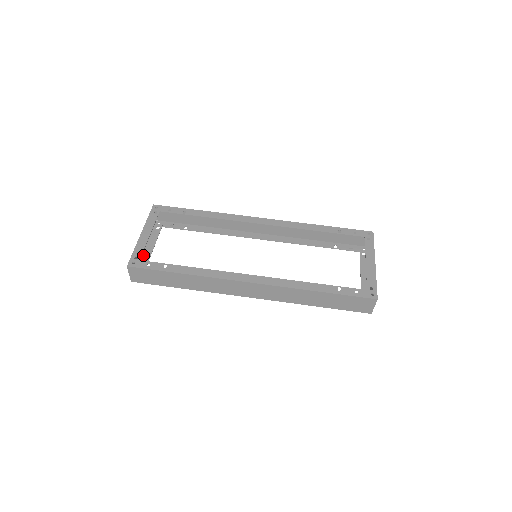
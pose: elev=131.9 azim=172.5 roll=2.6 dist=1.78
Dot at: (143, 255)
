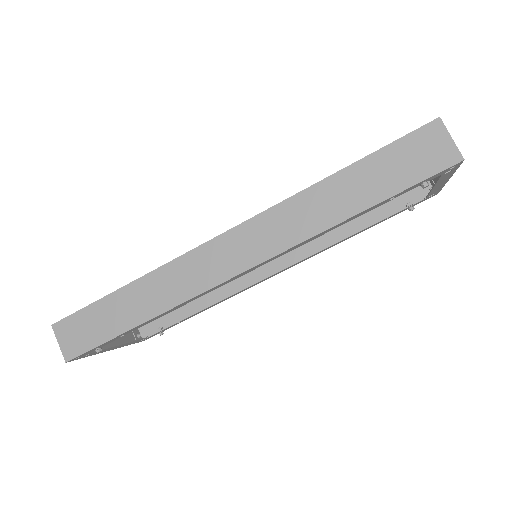
Dot at: (103, 351)
